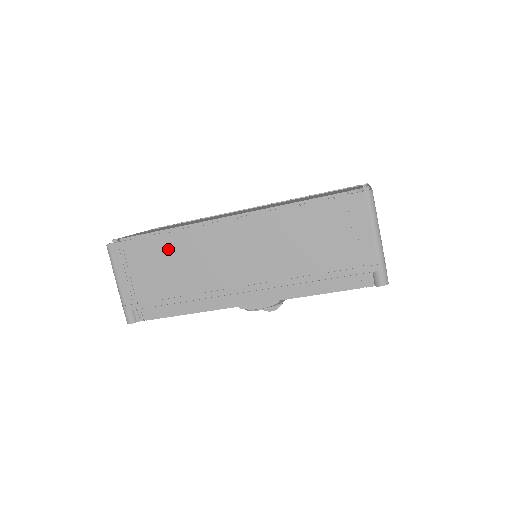
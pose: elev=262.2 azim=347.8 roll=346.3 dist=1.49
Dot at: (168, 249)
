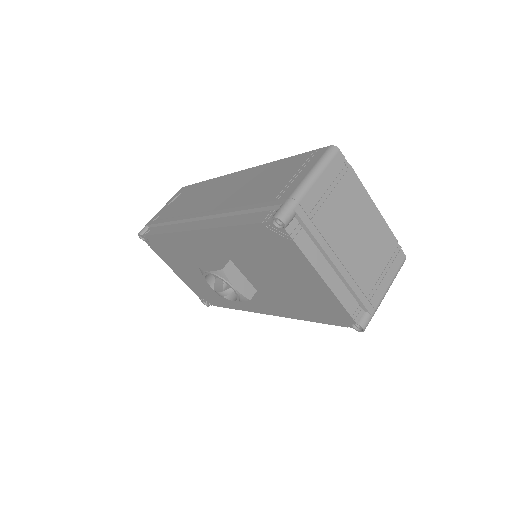
Dot at: (199, 189)
